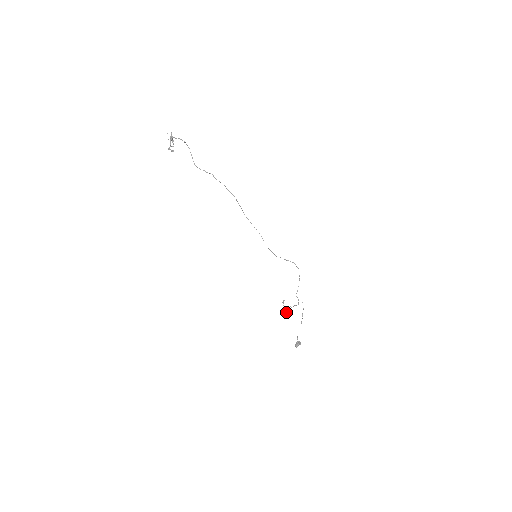
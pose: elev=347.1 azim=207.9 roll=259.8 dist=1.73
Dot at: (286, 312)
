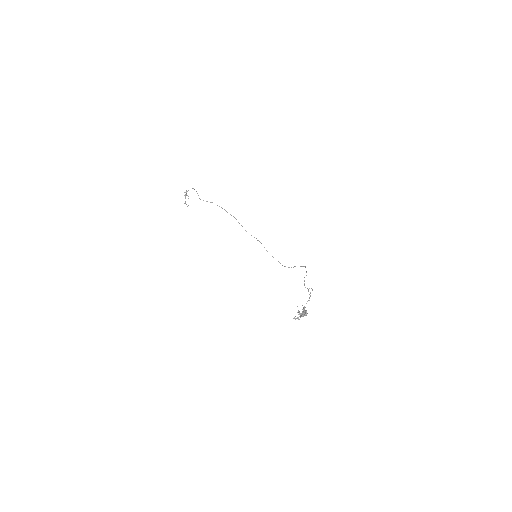
Dot at: occluded
